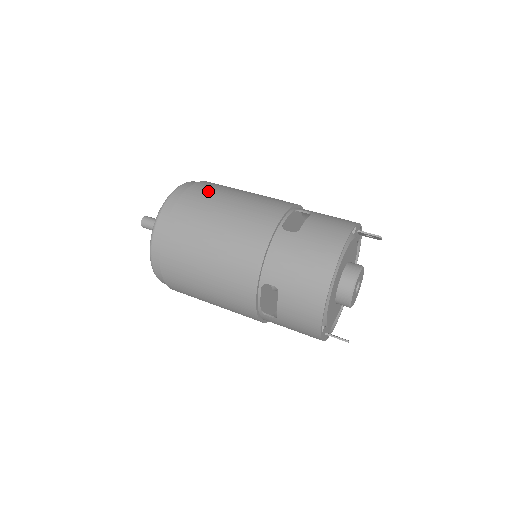
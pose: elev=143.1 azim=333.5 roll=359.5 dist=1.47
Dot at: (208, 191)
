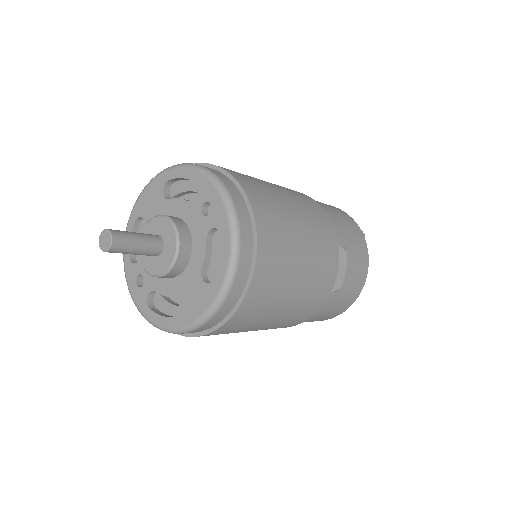
Dot at: (277, 264)
